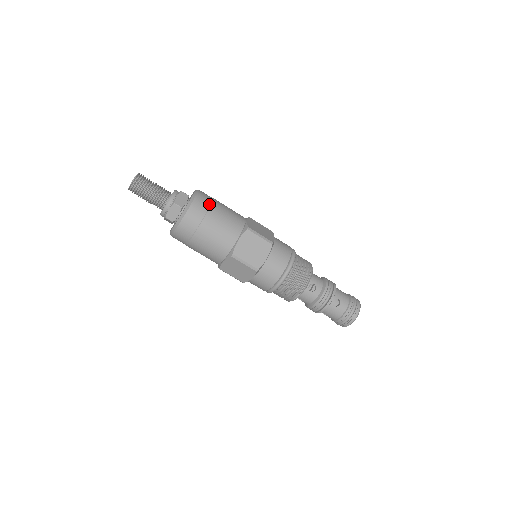
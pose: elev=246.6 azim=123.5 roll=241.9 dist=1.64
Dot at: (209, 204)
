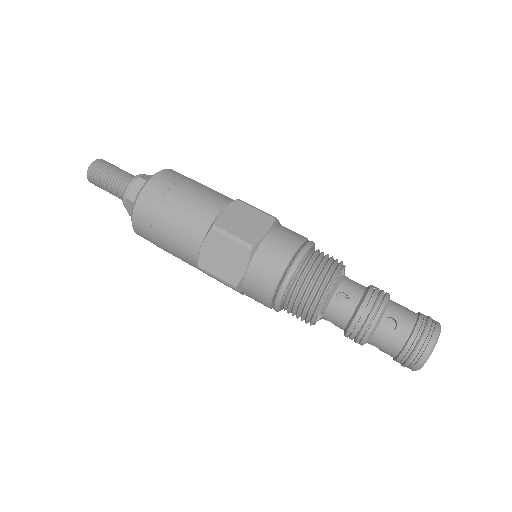
Dot at: occluded
